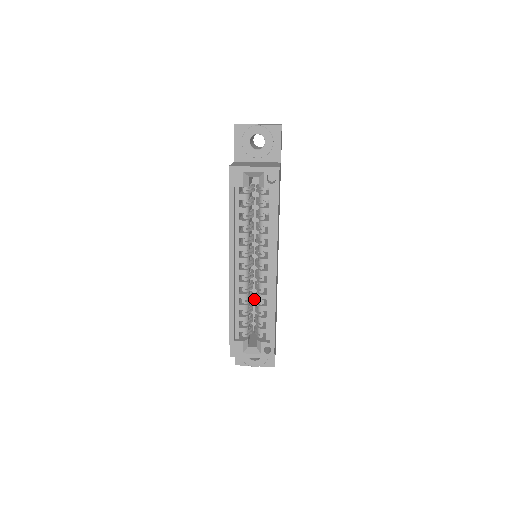
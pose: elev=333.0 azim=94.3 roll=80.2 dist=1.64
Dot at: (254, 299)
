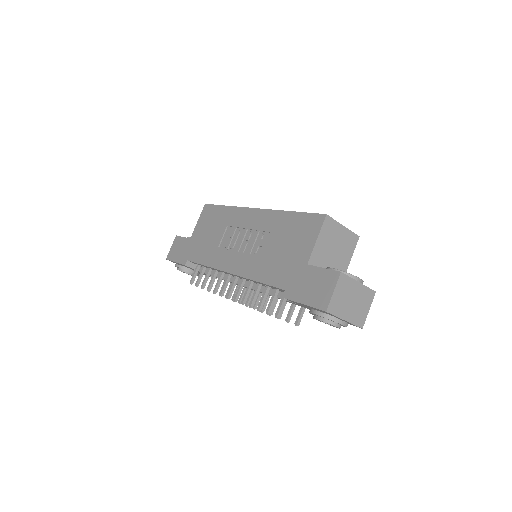
Dot at: occluded
